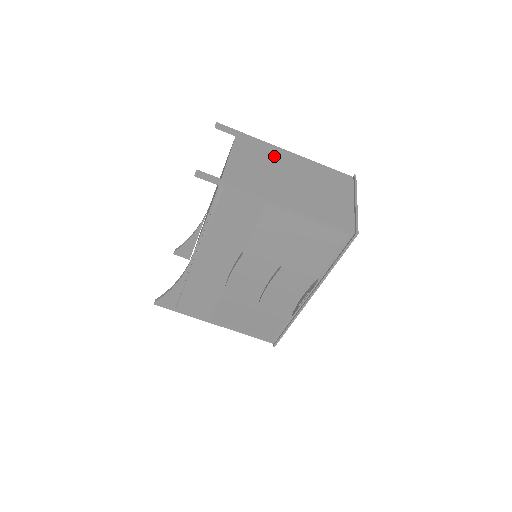
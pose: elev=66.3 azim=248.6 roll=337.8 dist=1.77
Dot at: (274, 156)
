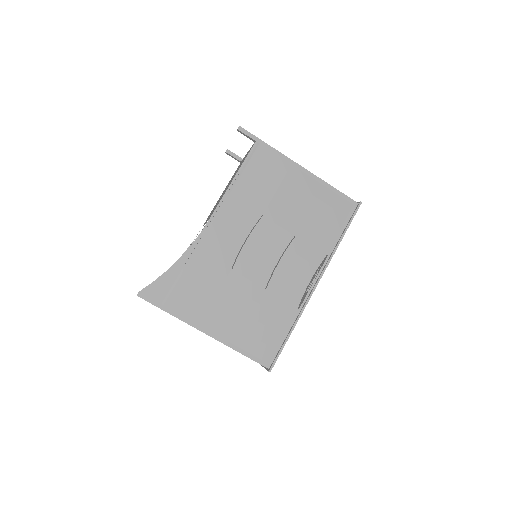
Dot at: occluded
